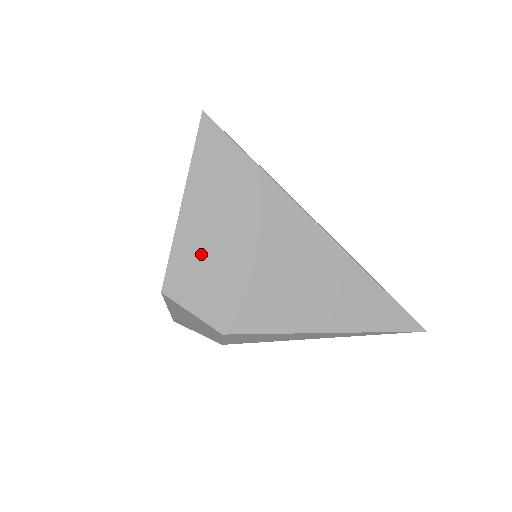
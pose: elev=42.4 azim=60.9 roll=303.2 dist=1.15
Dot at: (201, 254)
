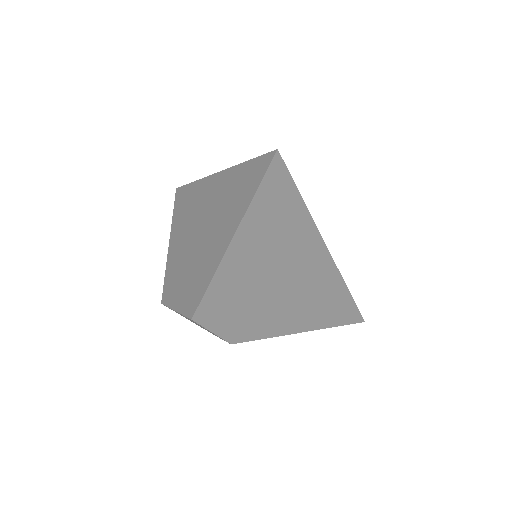
Dot at: (234, 285)
